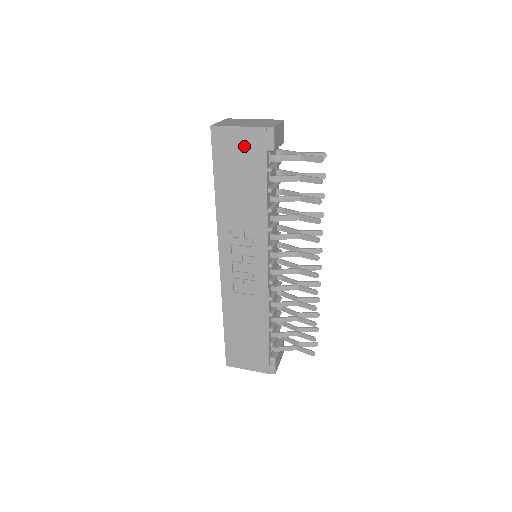
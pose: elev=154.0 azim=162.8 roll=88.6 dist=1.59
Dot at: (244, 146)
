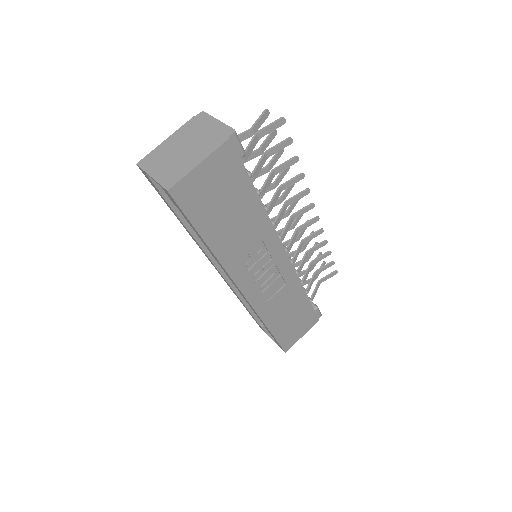
Dot at: (216, 177)
